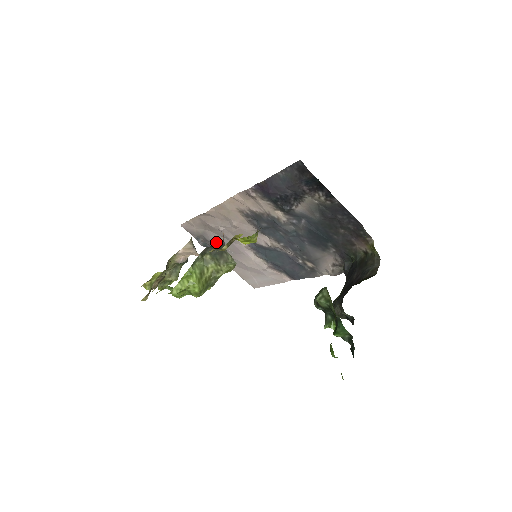
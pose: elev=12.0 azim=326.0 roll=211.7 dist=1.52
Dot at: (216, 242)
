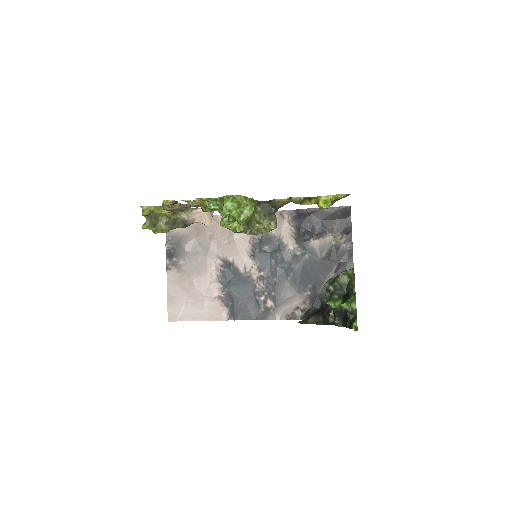
Dot at: (188, 249)
